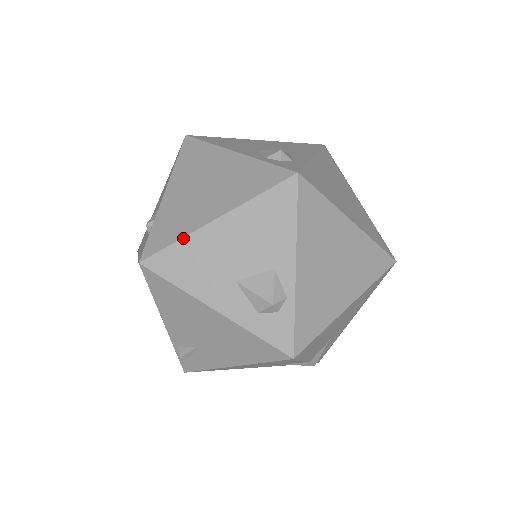
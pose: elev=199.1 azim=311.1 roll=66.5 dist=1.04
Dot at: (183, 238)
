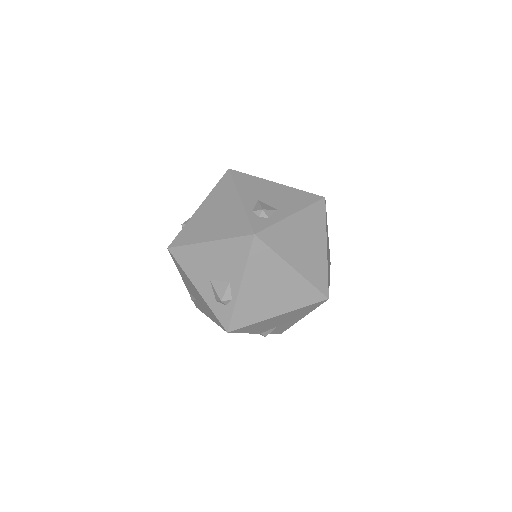
Dot at: (190, 245)
